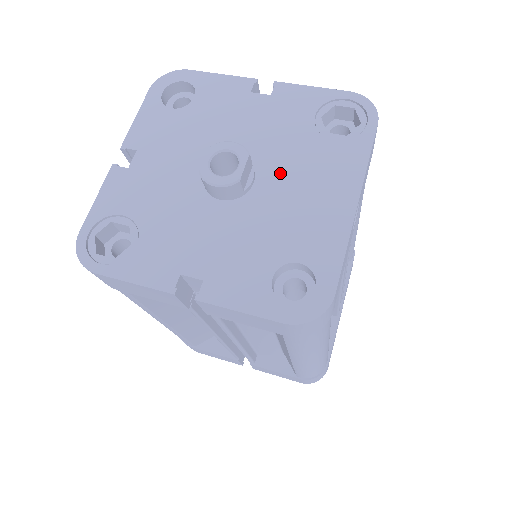
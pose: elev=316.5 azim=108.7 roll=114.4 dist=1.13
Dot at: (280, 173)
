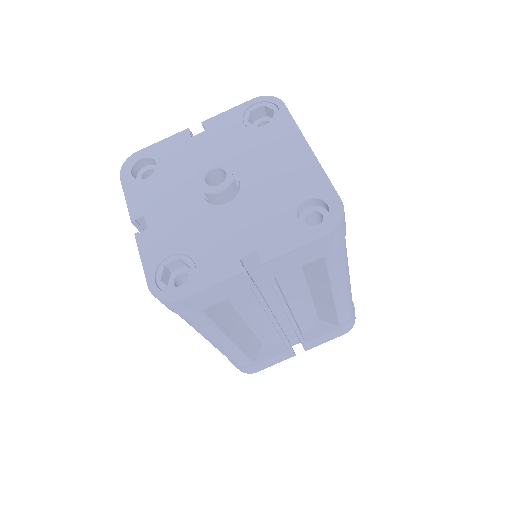
Dot at: (251, 165)
